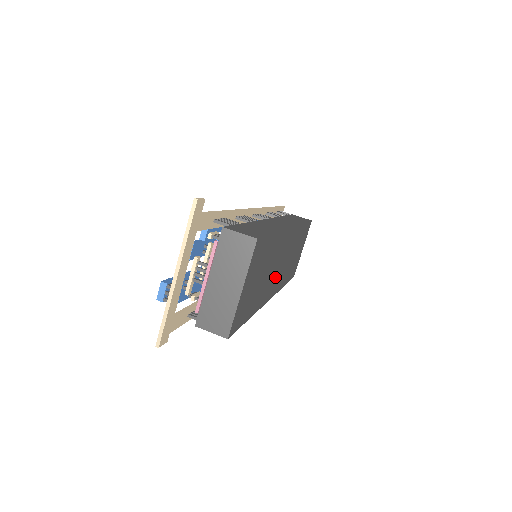
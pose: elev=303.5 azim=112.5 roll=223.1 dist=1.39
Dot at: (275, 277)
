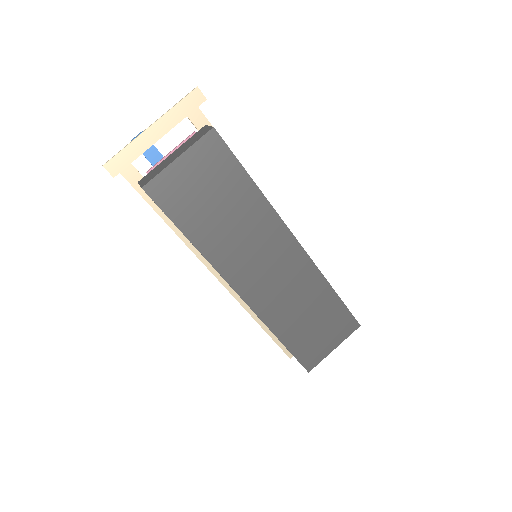
Dot at: (252, 269)
